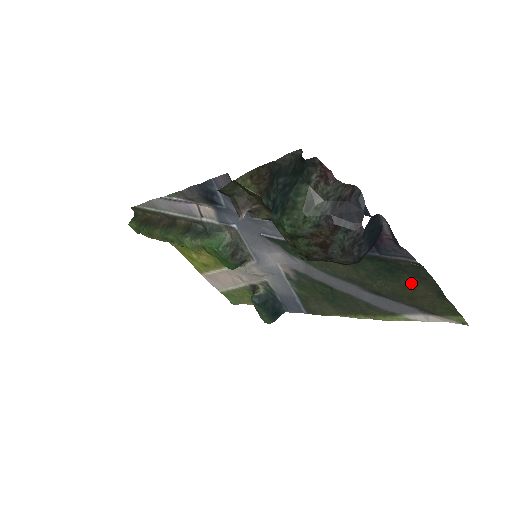
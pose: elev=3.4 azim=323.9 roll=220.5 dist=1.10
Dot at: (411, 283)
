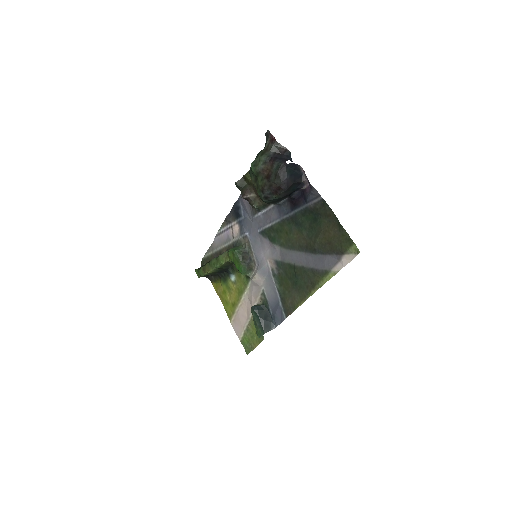
Dot at: (326, 226)
